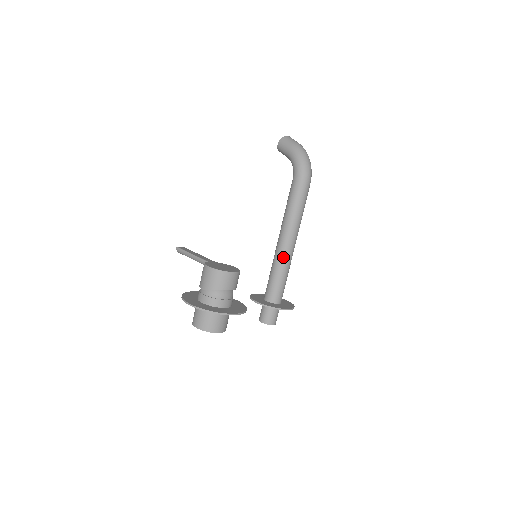
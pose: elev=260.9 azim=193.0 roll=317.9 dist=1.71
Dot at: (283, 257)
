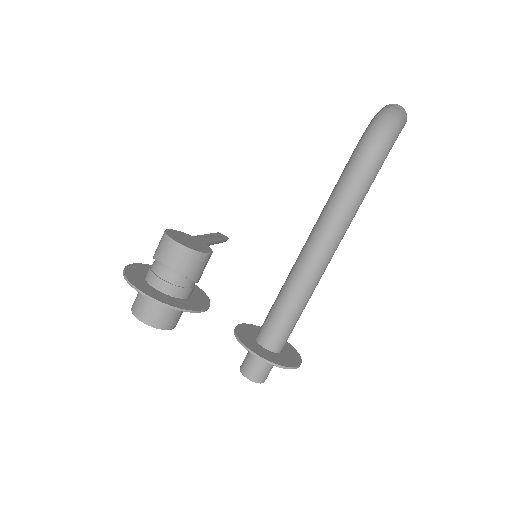
Dot at: (293, 274)
